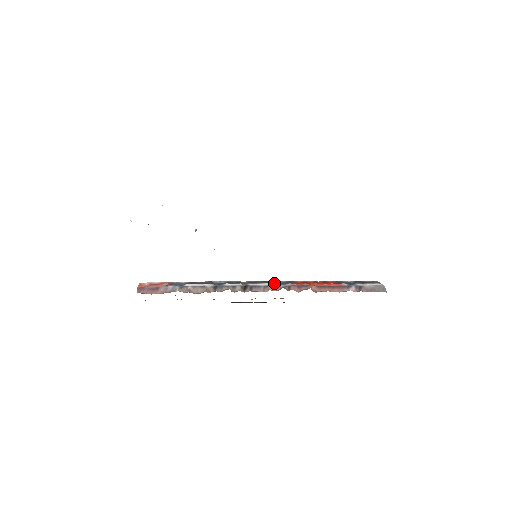
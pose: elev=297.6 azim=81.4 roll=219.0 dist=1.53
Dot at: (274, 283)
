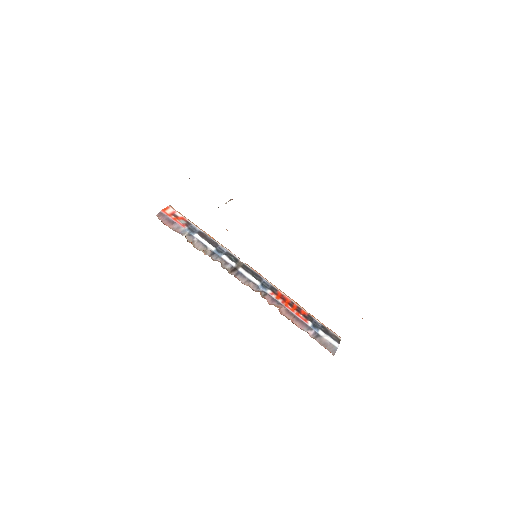
Dot at: (259, 281)
